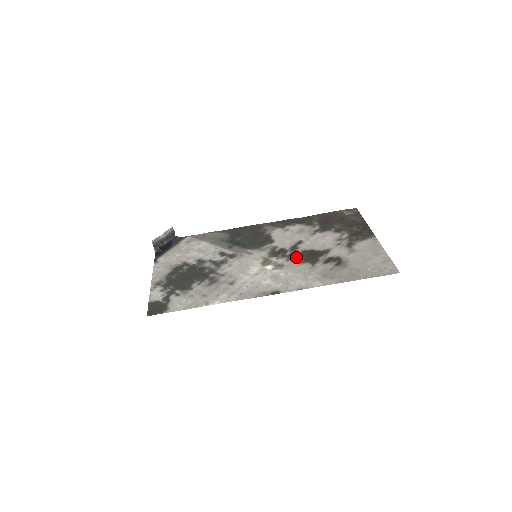
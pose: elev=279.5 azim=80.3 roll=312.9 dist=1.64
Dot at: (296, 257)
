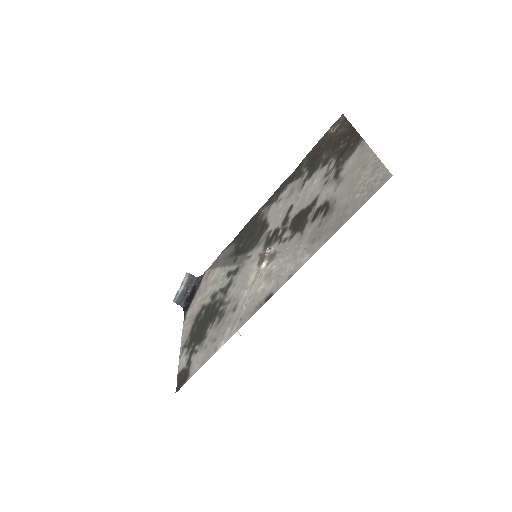
Dot at: (287, 233)
